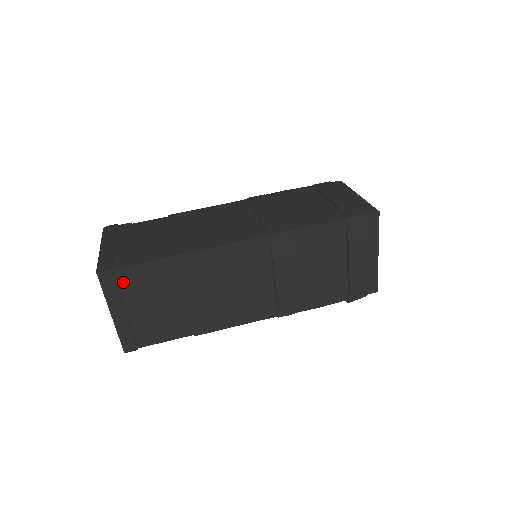
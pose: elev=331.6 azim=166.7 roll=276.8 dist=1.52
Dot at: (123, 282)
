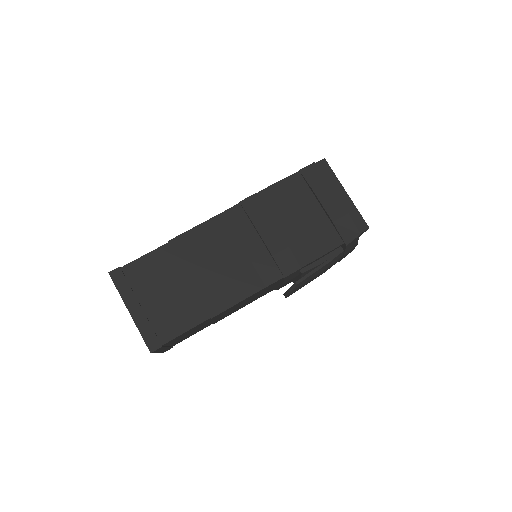
Dot at: (132, 277)
